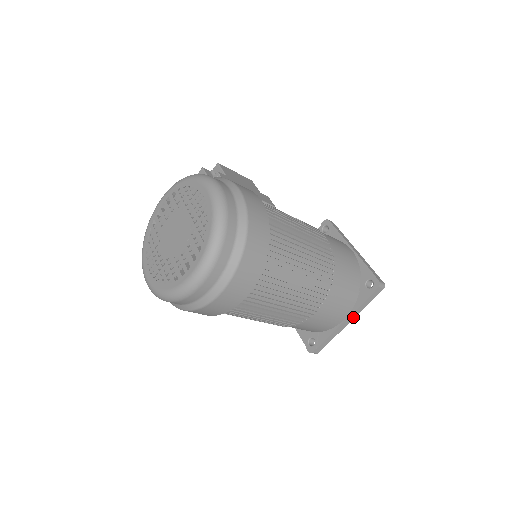
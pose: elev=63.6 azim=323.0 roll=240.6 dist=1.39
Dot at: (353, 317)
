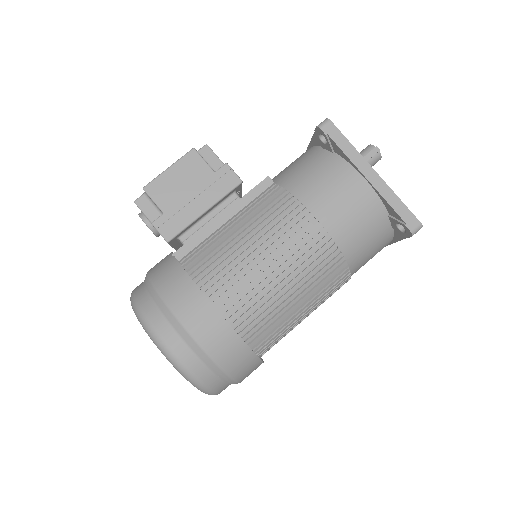
Dot at: occluded
